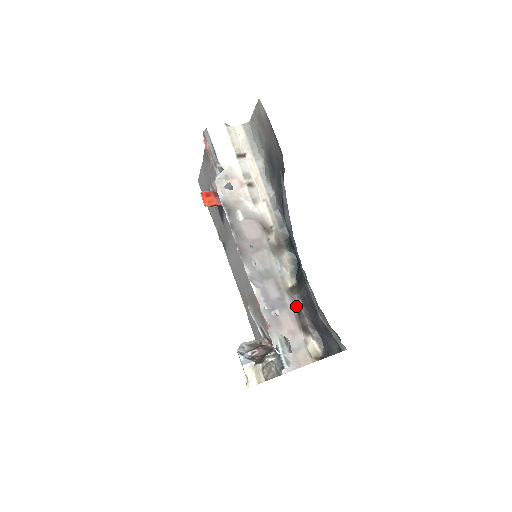
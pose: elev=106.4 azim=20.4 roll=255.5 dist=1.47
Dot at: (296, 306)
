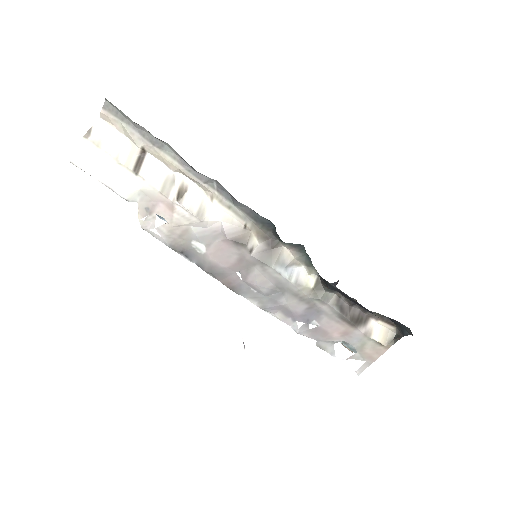
Dot at: (334, 303)
